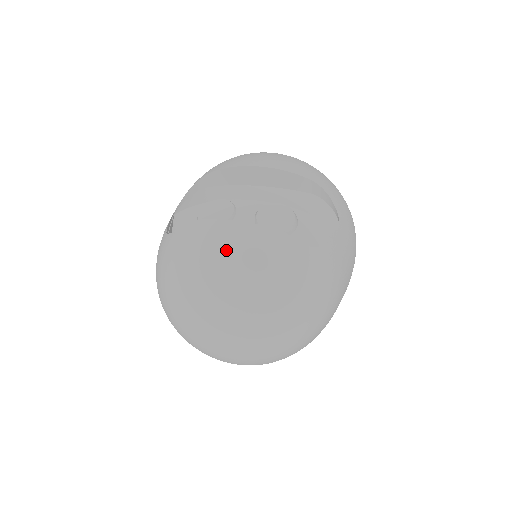
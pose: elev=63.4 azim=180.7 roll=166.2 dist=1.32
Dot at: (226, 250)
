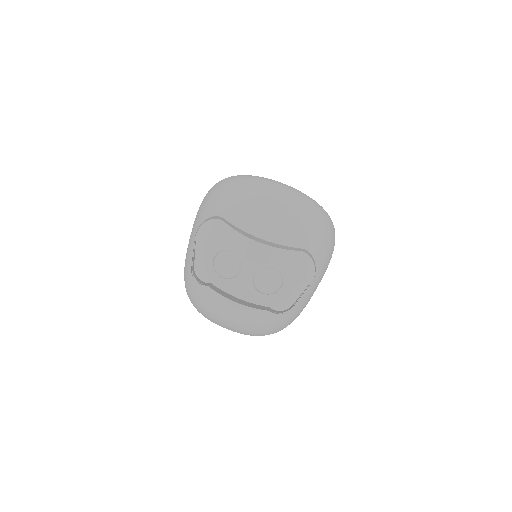
Dot at: (230, 317)
